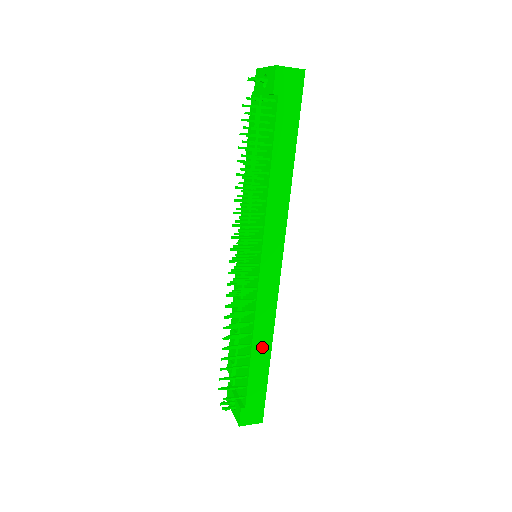
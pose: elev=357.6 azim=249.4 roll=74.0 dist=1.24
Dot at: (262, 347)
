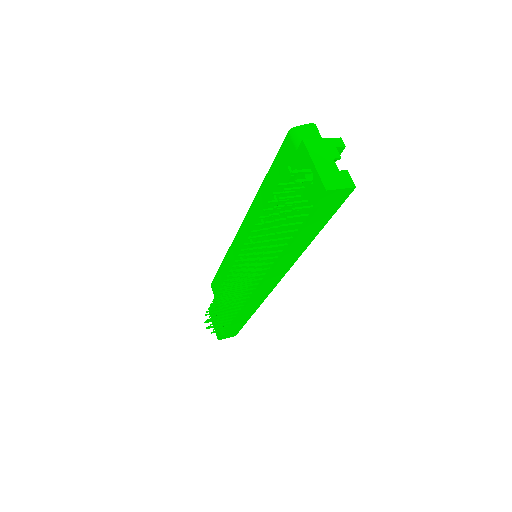
Dot at: (247, 314)
